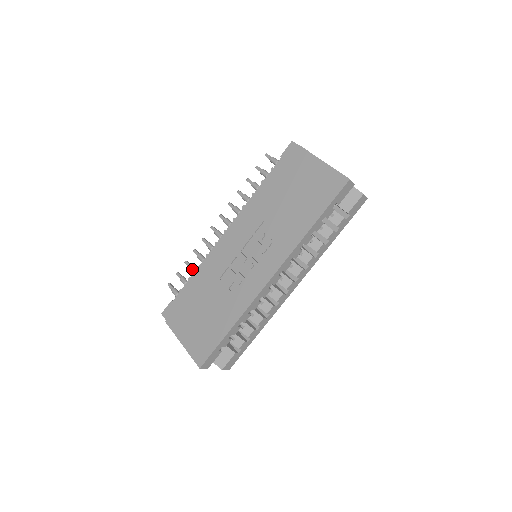
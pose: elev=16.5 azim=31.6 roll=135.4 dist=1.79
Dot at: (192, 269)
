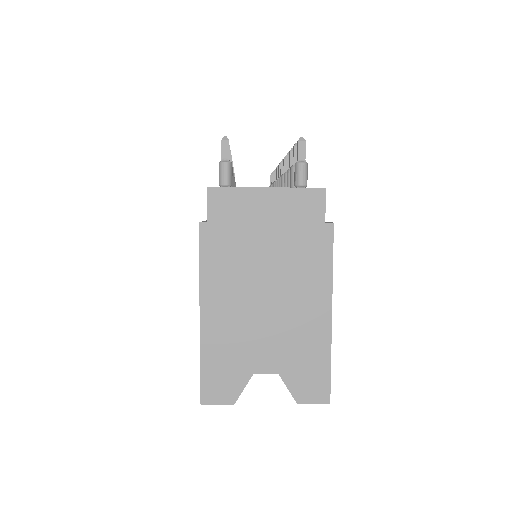
Dot at: occluded
